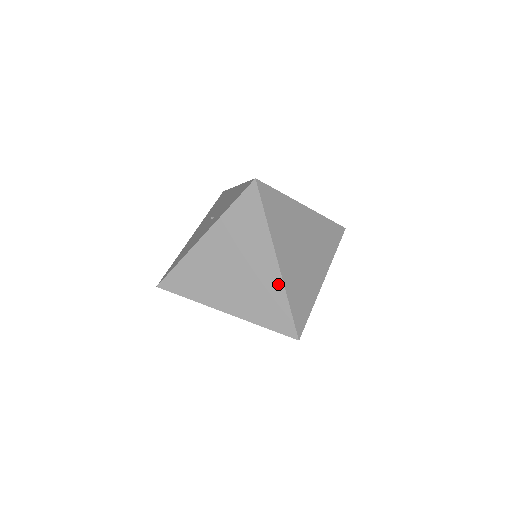
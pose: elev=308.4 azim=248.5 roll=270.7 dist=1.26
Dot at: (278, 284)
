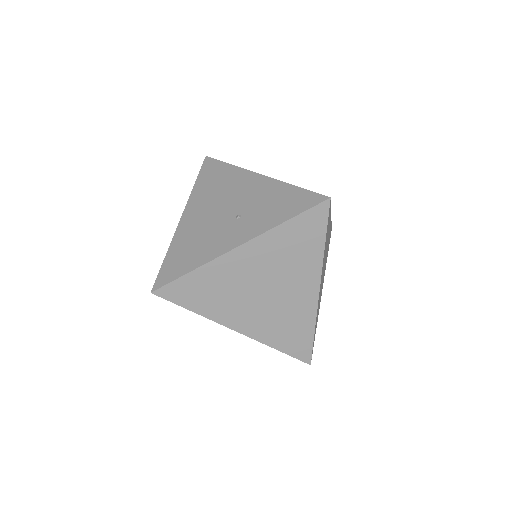
Dot at: (311, 311)
